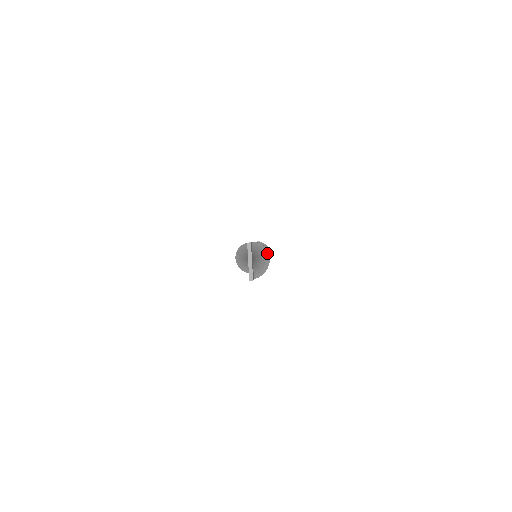
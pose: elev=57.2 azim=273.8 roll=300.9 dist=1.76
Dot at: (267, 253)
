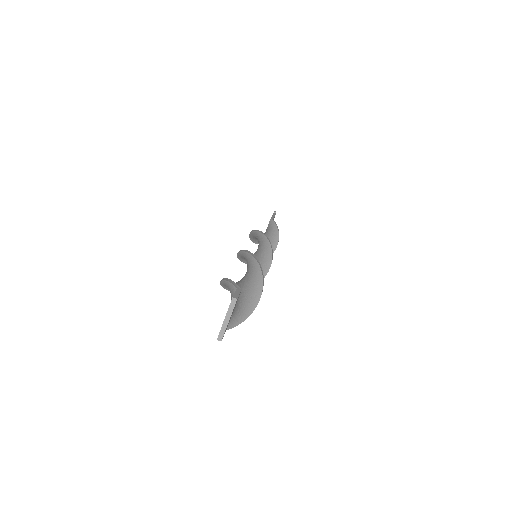
Dot at: (261, 288)
